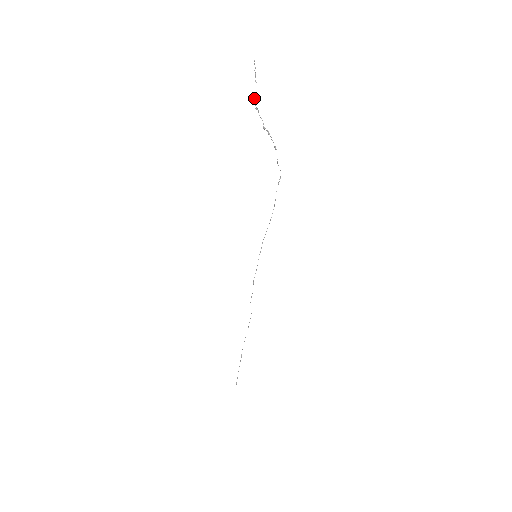
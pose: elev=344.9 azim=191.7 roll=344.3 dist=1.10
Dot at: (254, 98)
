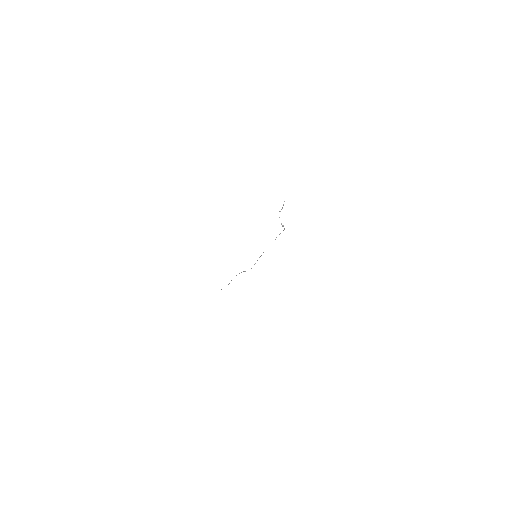
Dot at: occluded
